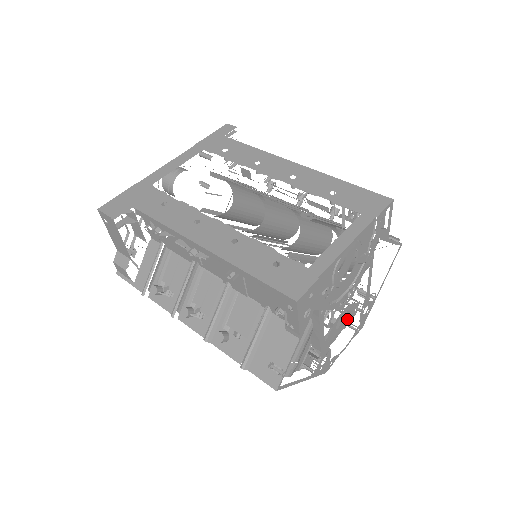
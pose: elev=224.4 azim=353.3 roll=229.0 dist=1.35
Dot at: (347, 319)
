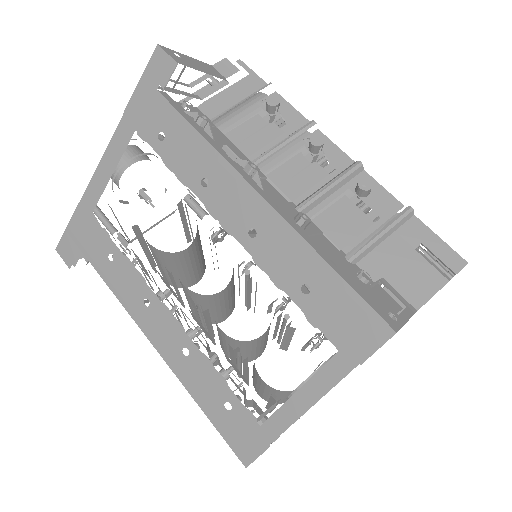
Dot at: occluded
